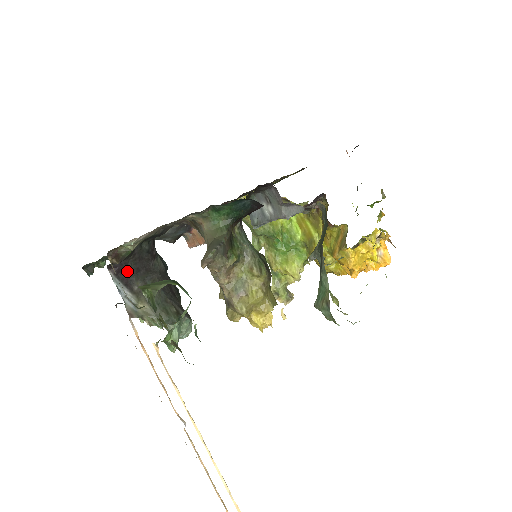
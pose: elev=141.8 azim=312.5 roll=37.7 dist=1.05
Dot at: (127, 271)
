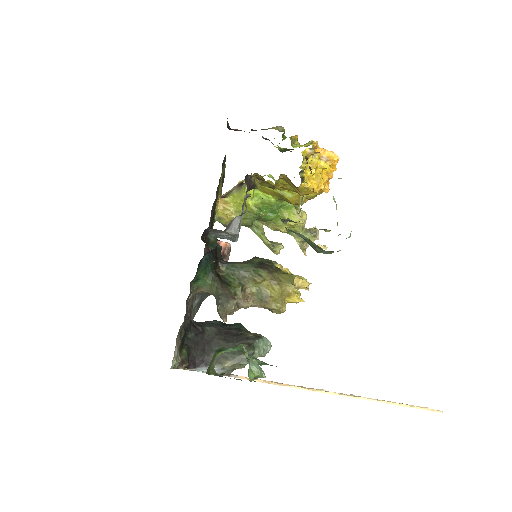
Dot at: (198, 359)
